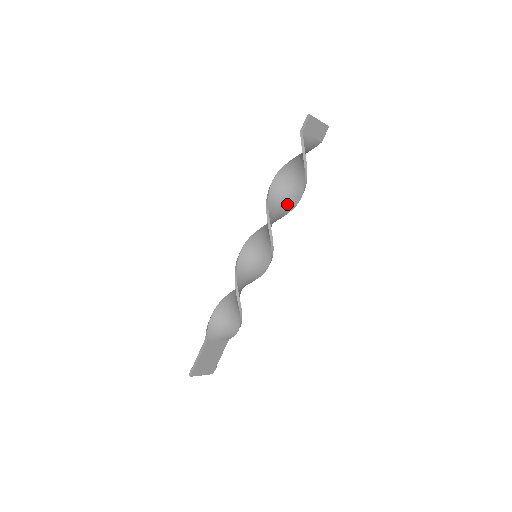
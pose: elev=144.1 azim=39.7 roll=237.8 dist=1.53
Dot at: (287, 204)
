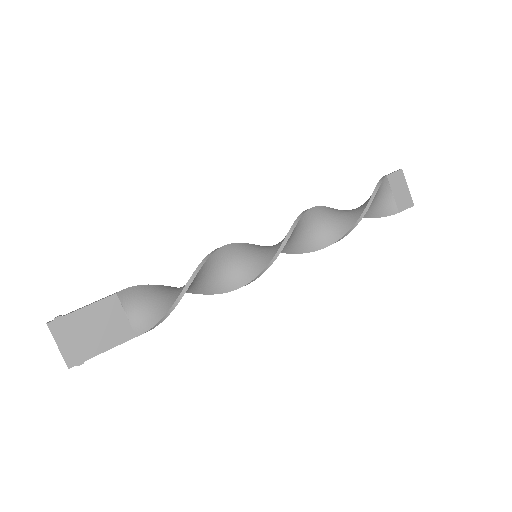
Dot at: (328, 232)
